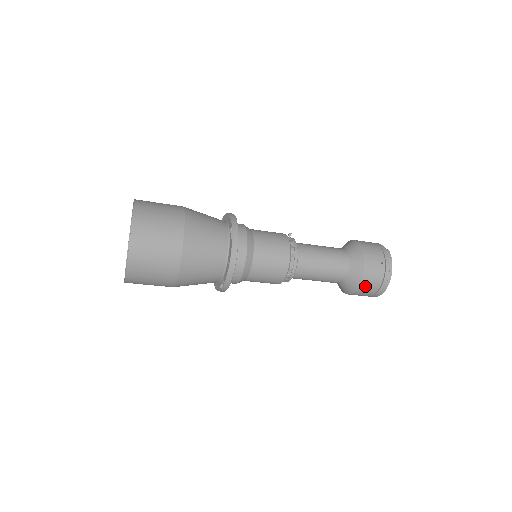
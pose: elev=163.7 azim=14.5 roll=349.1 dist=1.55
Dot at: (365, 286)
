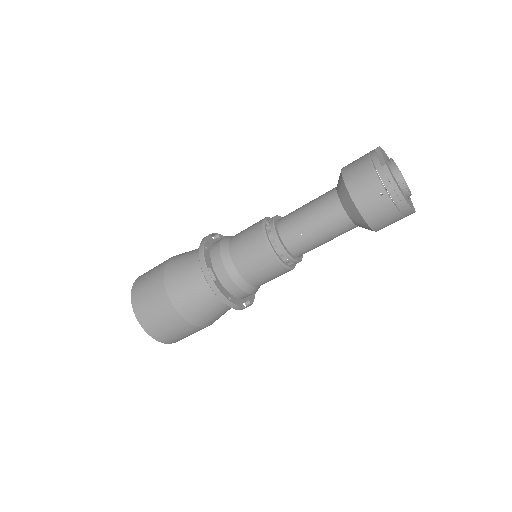
Dot at: (381, 225)
